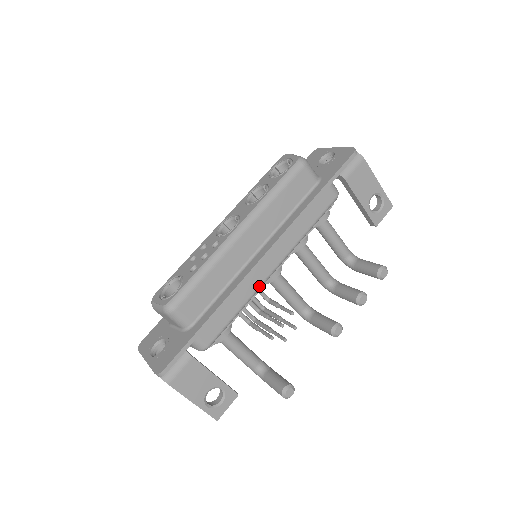
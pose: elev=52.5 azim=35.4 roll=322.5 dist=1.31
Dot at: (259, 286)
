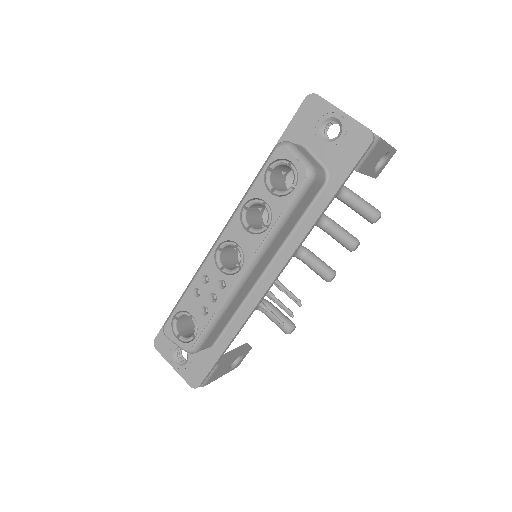
Dot at: (267, 292)
